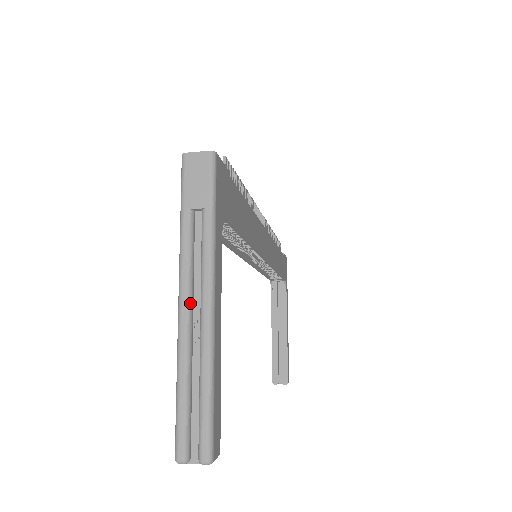
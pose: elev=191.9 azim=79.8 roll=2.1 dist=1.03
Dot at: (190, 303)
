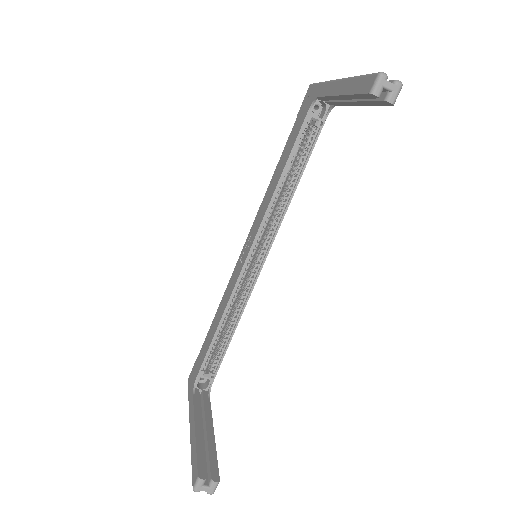
Dot at: occluded
